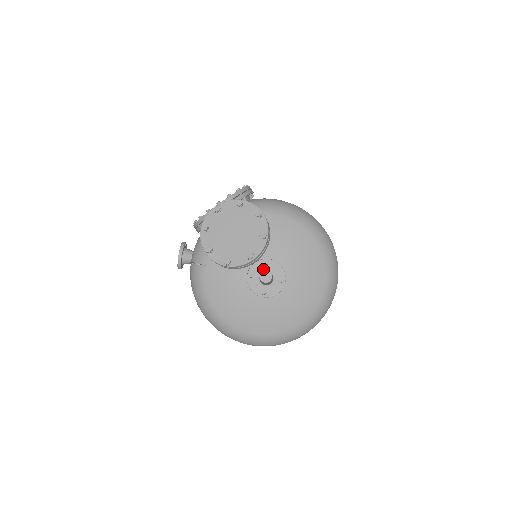
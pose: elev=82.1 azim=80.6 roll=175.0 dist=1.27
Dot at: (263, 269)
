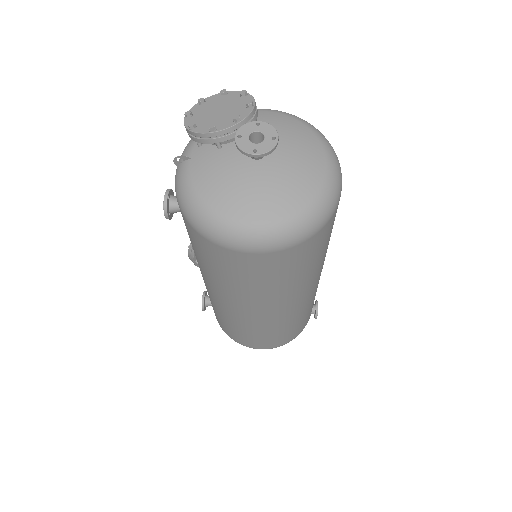
Dot at: (252, 130)
